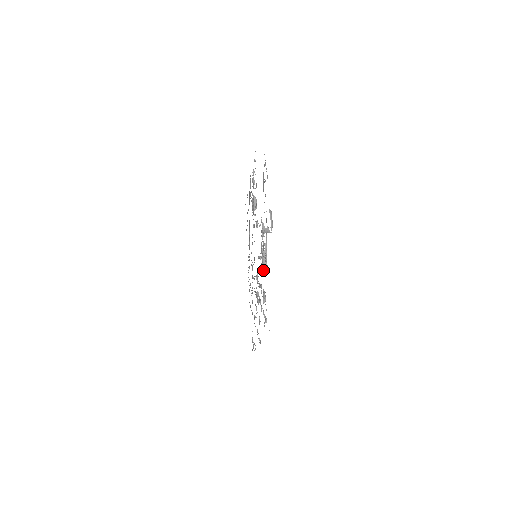
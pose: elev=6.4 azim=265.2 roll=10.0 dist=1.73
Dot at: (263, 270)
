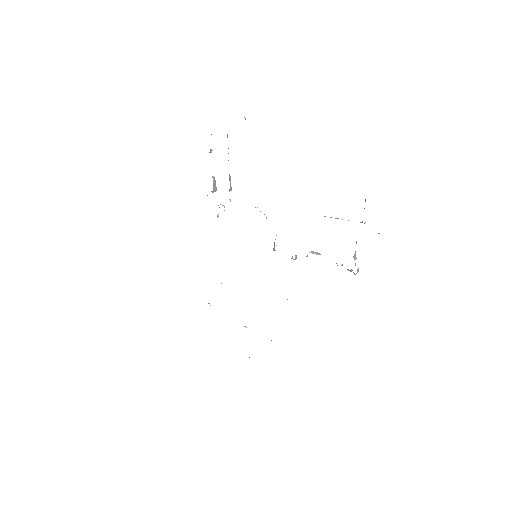
Dot at: (355, 274)
